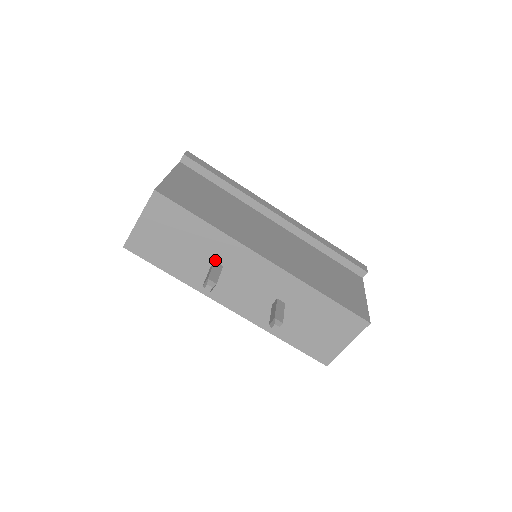
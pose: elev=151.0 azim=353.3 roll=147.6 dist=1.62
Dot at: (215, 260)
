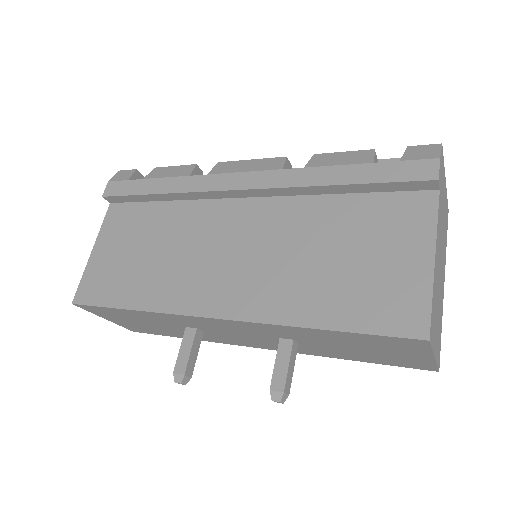
Dot at: (185, 326)
